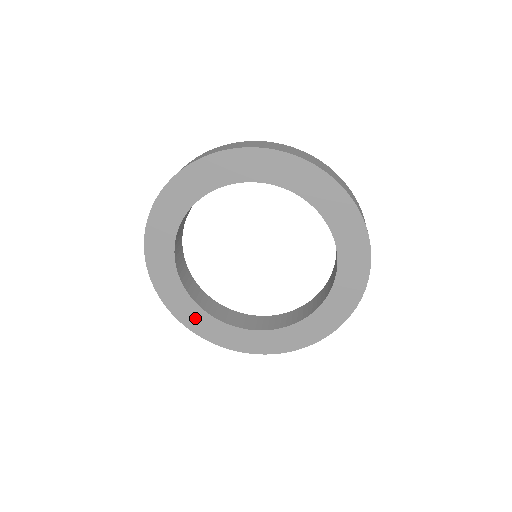
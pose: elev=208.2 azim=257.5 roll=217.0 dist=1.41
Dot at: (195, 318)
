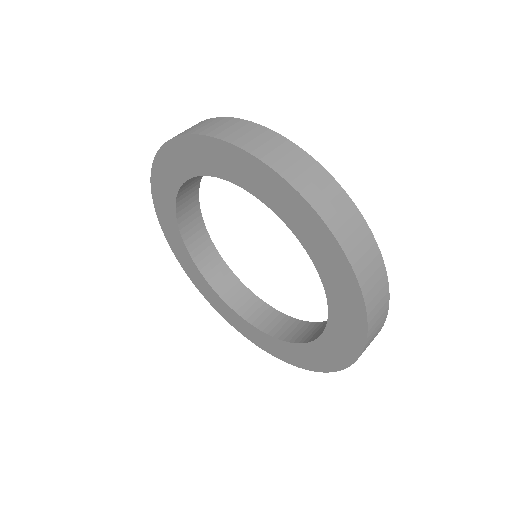
Dot at: (207, 290)
